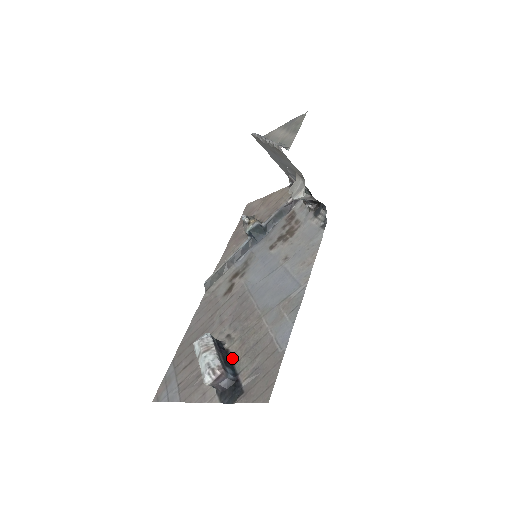
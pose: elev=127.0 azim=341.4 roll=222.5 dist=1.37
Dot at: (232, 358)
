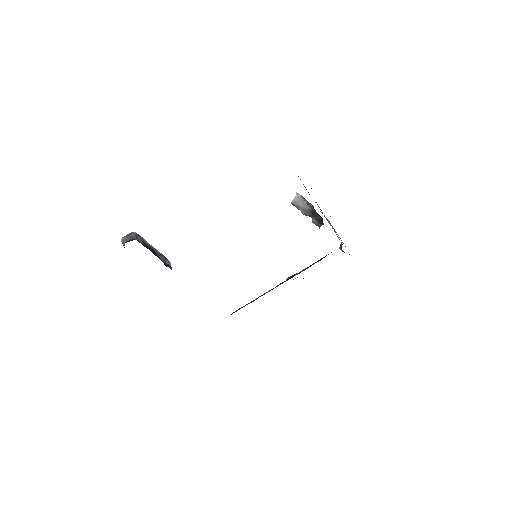
Dot at: occluded
